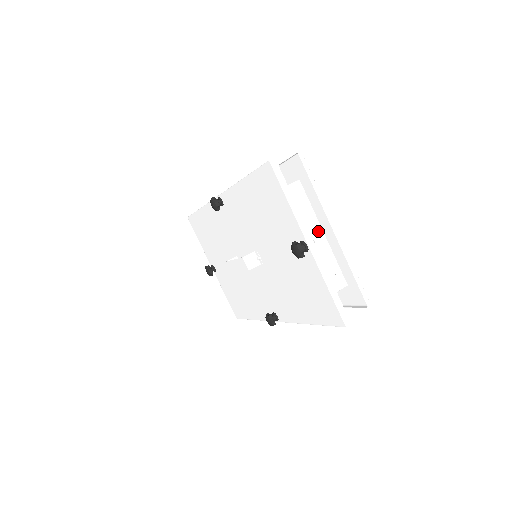
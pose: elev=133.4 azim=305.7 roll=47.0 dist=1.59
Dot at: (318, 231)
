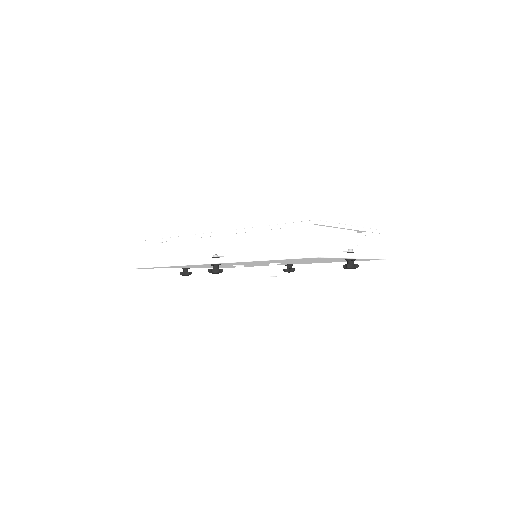
Dot at: (333, 232)
